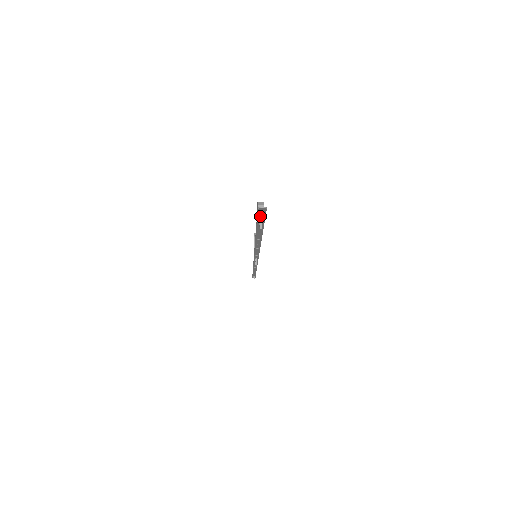
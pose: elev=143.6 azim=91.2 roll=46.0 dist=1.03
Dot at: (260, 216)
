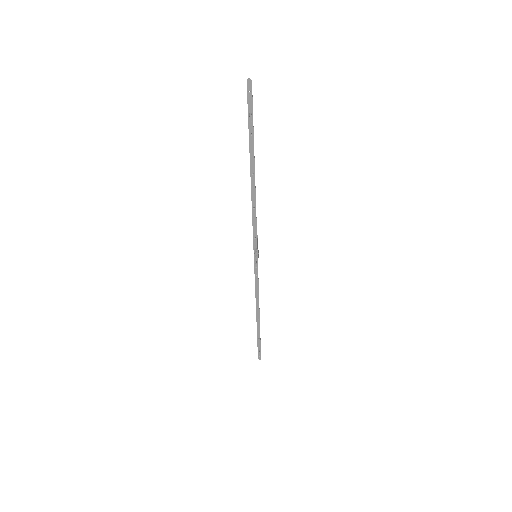
Dot at: (249, 101)
